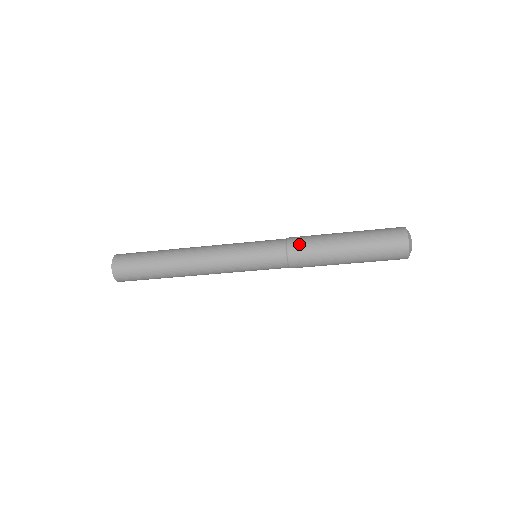
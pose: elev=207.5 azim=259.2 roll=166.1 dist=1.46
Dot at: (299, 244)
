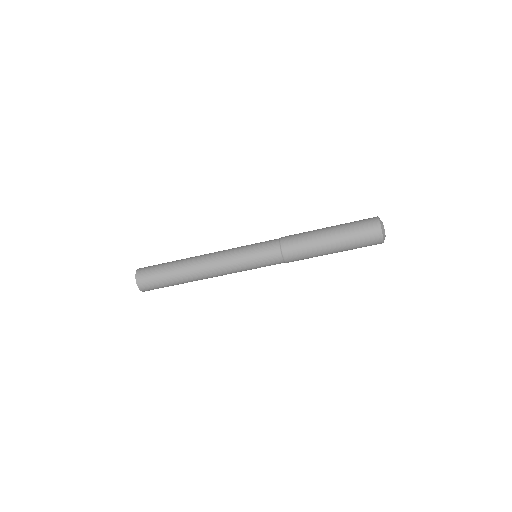
Dot at: occluded
